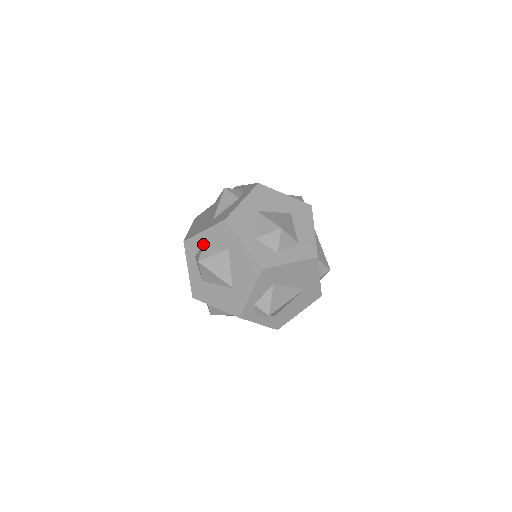
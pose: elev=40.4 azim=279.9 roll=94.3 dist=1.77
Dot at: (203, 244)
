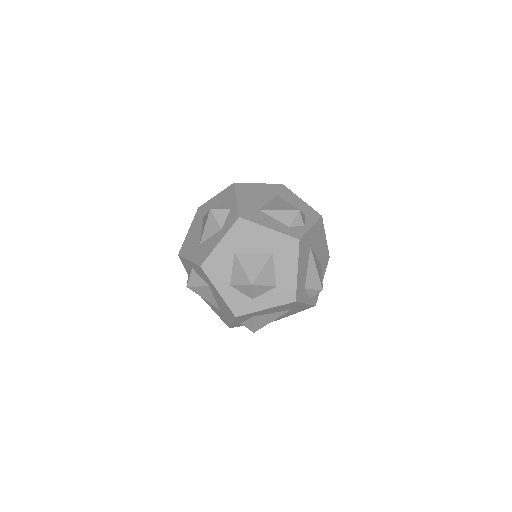
Dot at: (191, 269)
